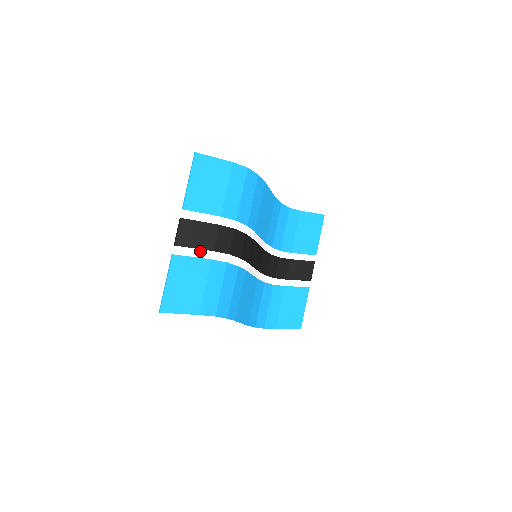
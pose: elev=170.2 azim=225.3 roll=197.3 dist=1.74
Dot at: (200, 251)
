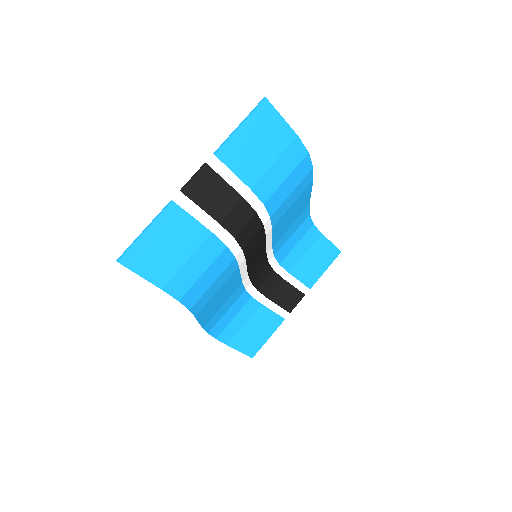
Dot at: (205, 215)
